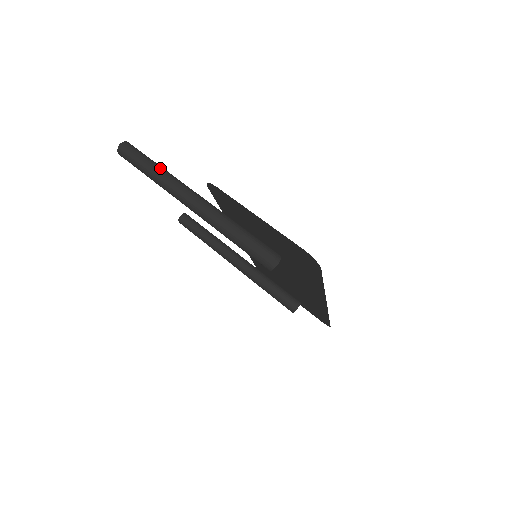
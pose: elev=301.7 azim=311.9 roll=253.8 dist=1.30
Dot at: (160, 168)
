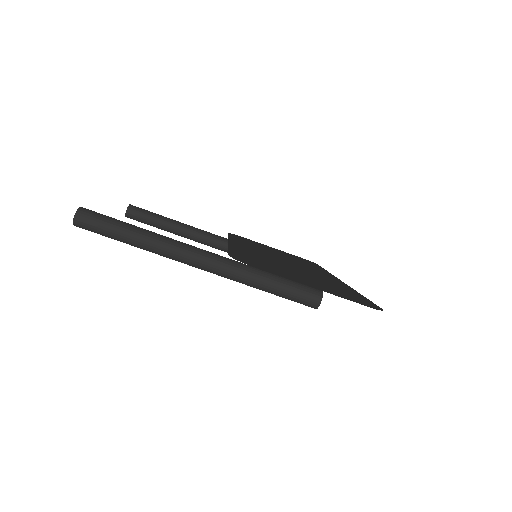
Dot at: (145, 234)
